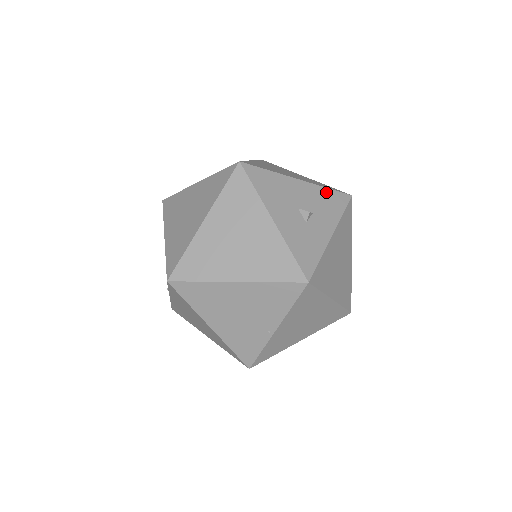
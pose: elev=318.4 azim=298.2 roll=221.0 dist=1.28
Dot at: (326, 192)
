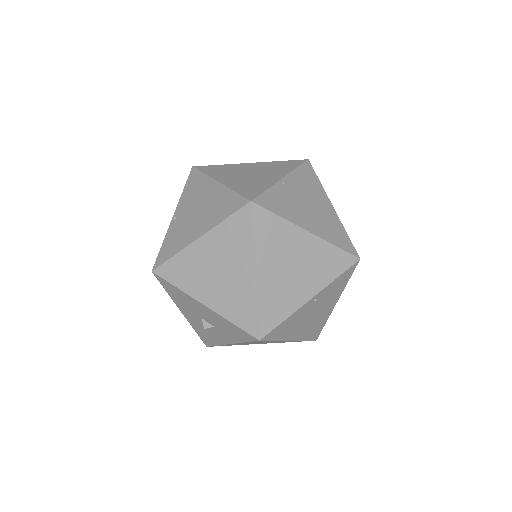
Dot at: (230, 324)
